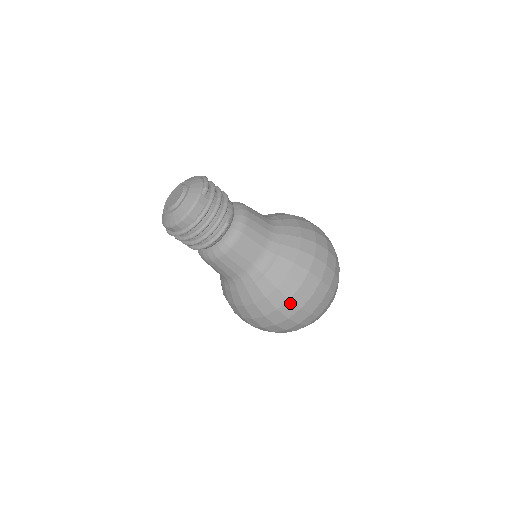
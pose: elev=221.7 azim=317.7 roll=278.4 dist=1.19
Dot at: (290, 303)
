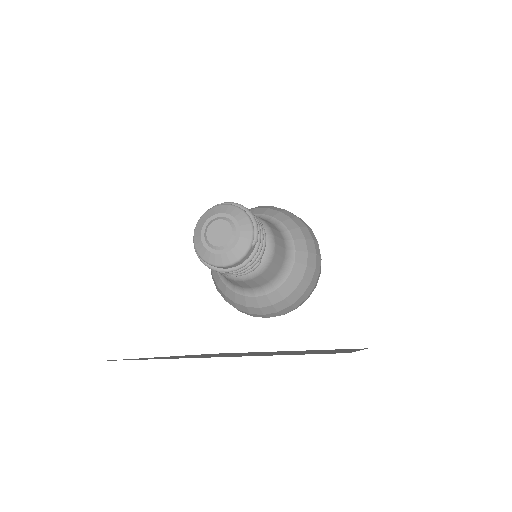
Dot at: (276, 313)
